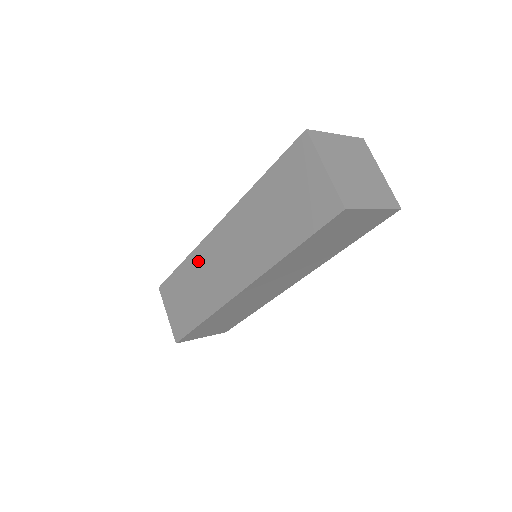
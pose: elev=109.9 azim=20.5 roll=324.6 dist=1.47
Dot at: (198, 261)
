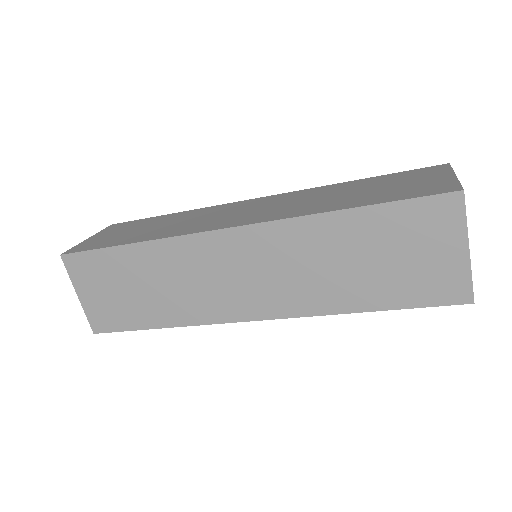
Dot at: (173, 256)
